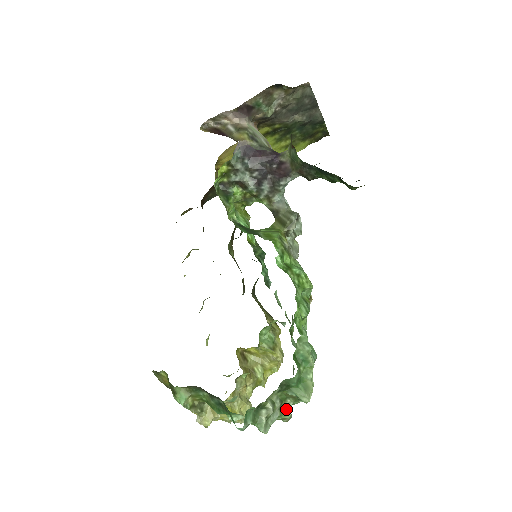
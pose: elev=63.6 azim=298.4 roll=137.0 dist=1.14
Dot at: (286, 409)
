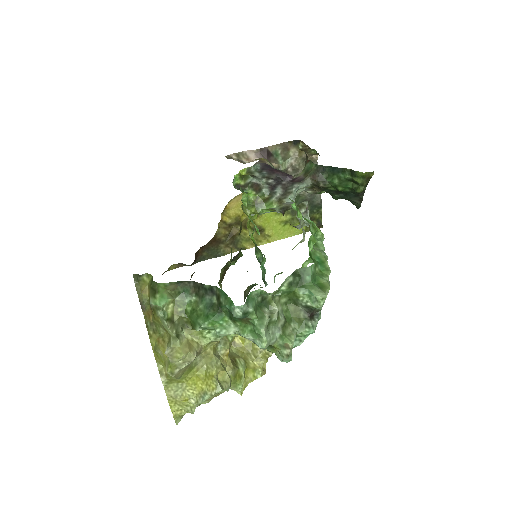
Dot at: (289, 333)
